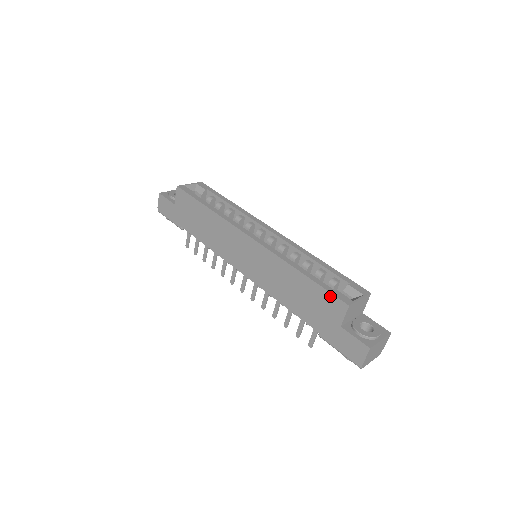
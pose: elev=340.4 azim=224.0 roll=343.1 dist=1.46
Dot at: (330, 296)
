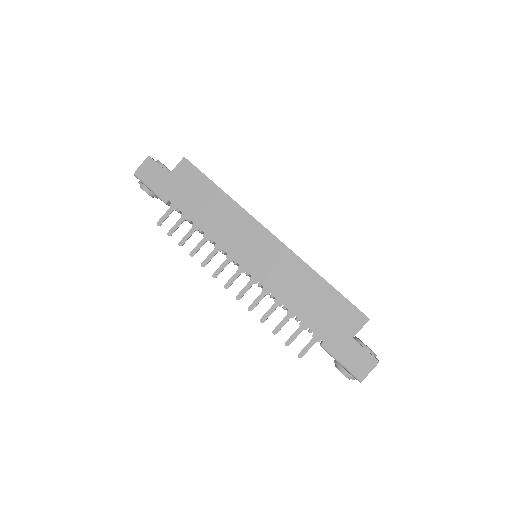
Dot at: (351, 307)
